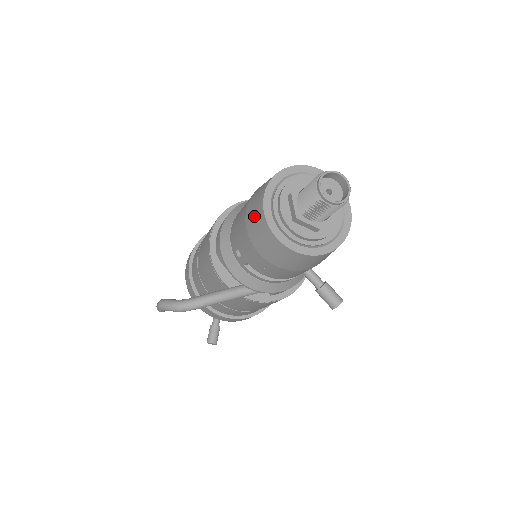
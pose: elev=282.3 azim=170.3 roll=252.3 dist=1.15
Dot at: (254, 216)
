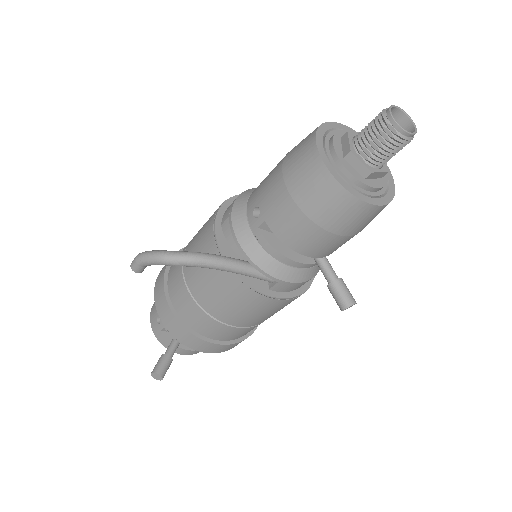
Dot at: (298, 152)
